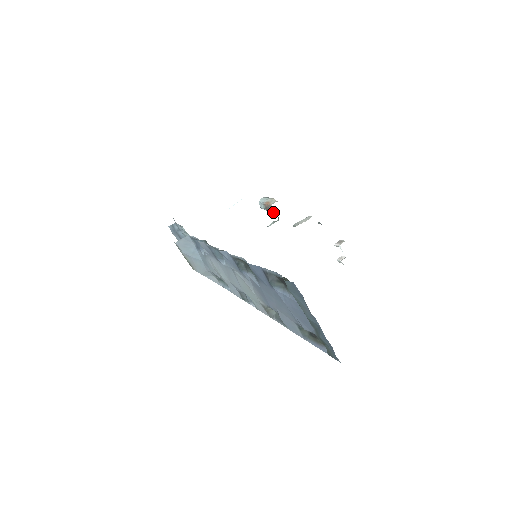
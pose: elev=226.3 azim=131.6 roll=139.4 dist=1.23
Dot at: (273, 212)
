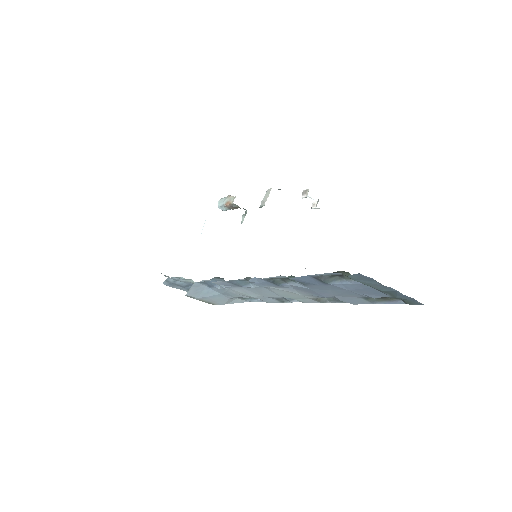
Dot at: occluded
